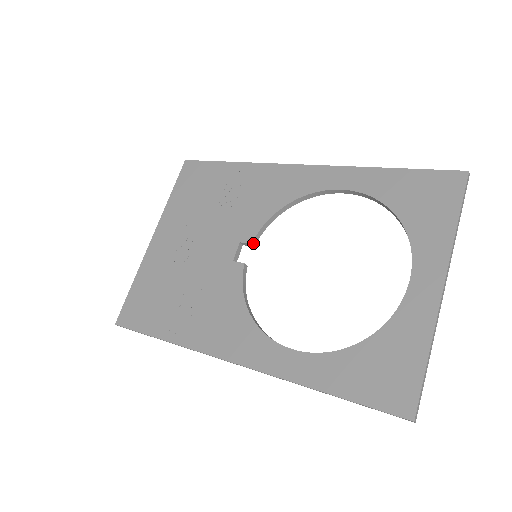
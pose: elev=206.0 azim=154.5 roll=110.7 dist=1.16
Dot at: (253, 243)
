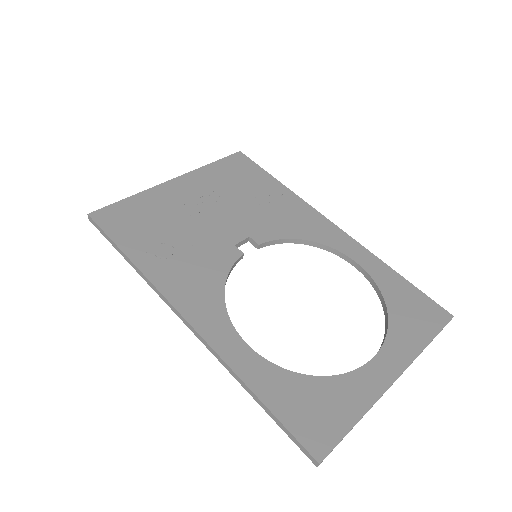
Dot at: (260, 245)
